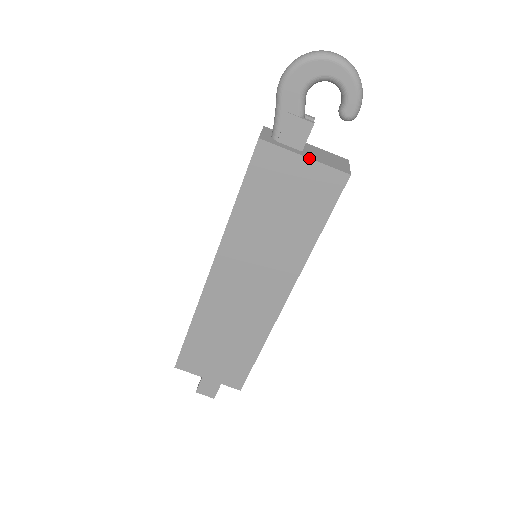
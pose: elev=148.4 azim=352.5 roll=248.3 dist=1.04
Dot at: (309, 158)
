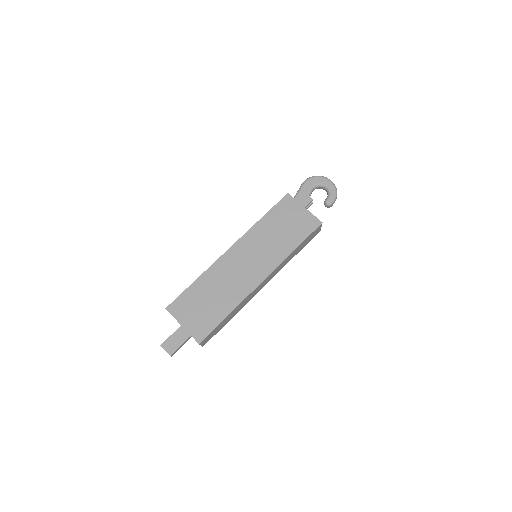
Dot at: (306, 209)
